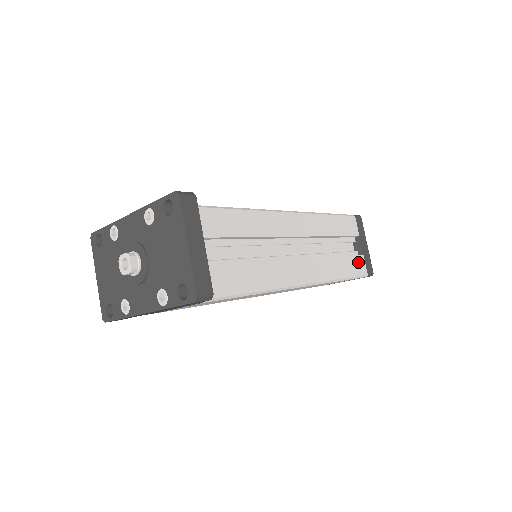
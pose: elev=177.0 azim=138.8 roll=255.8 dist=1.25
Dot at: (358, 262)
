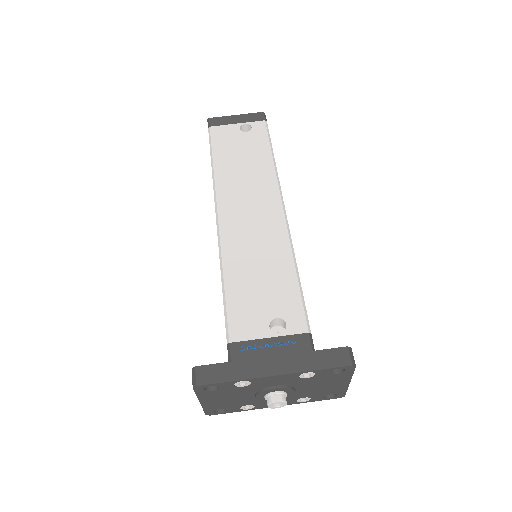
Dot at: occluded
